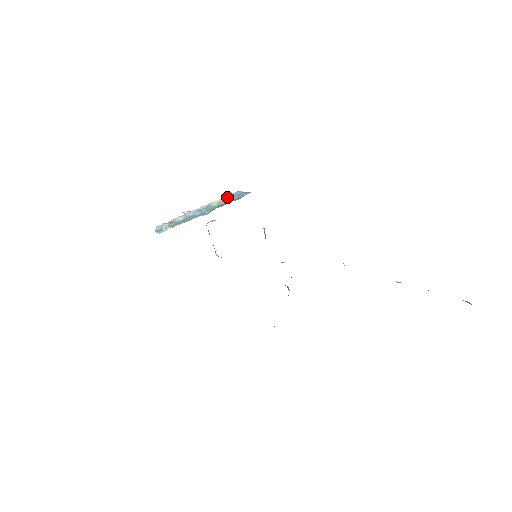
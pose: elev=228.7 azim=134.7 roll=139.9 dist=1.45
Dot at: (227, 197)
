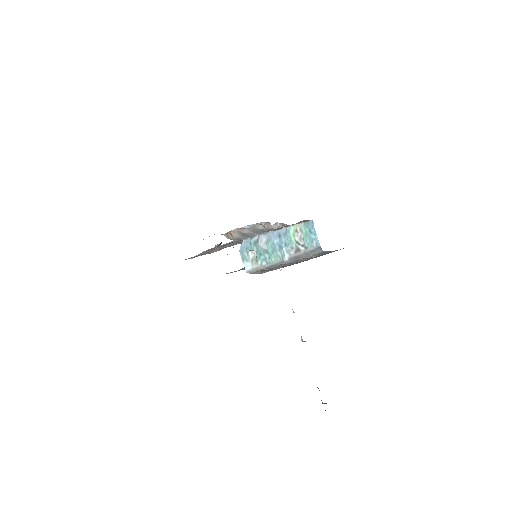
Dot at: (303, 226)
